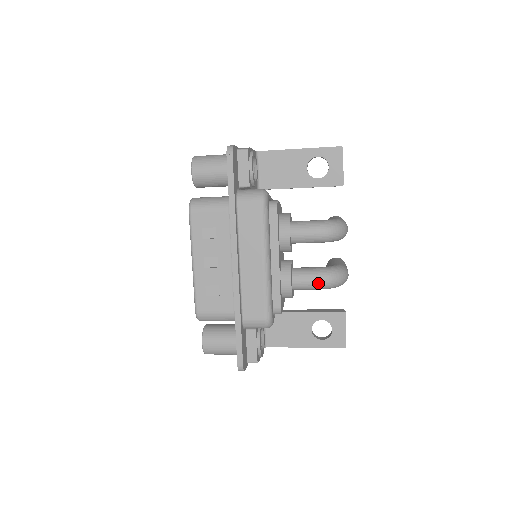
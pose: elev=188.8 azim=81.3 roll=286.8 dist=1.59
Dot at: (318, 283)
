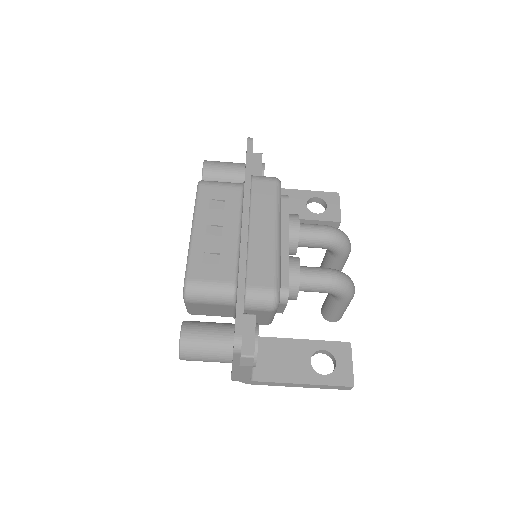
Dot at: (328, 277)
